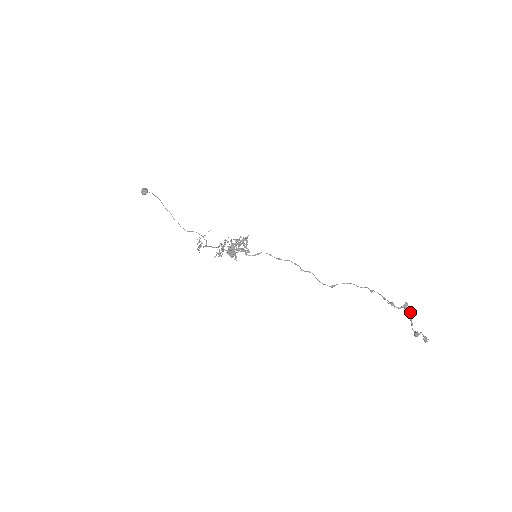
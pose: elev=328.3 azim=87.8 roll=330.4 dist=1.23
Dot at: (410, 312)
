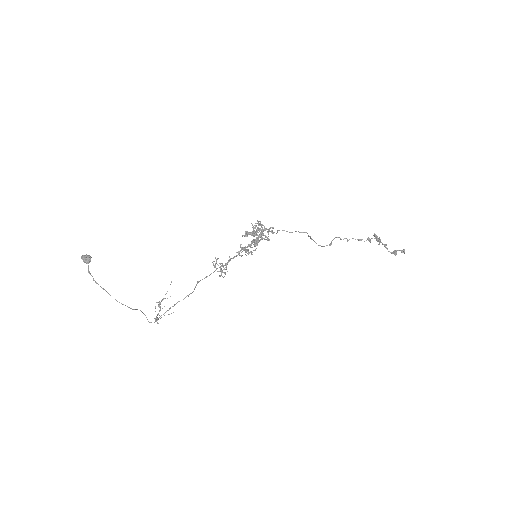
Dot at: (380, 240)
